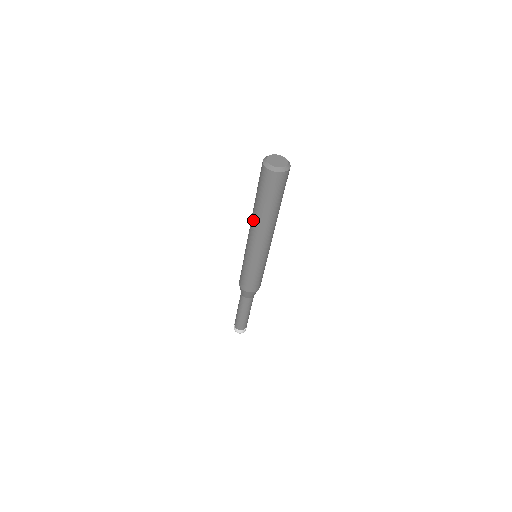
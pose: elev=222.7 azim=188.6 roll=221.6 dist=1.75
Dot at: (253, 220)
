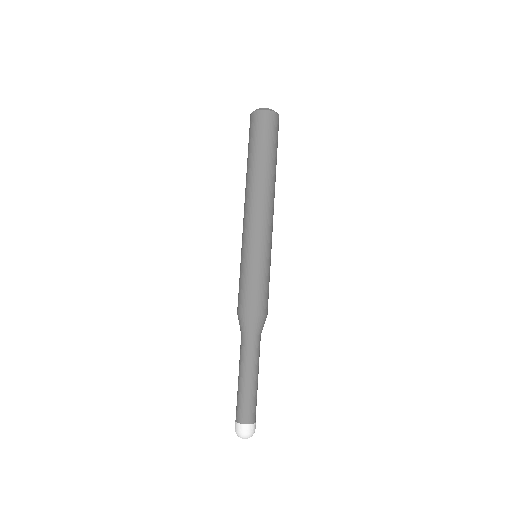
Dot at: (254, 185)
